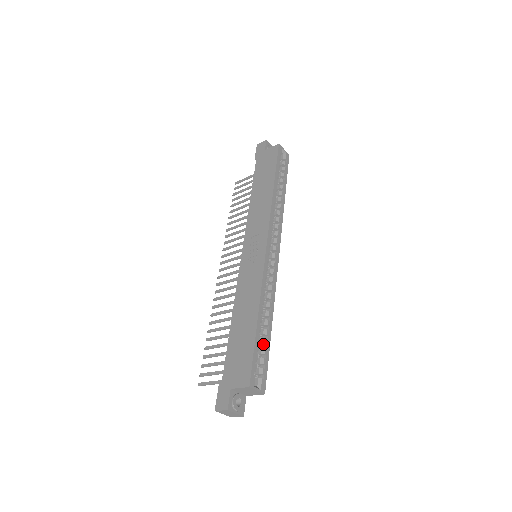
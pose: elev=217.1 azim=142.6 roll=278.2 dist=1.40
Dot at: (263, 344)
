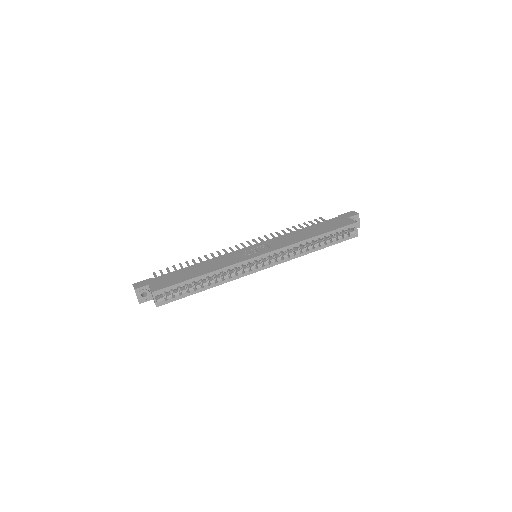
Dot at: (189, 289)
